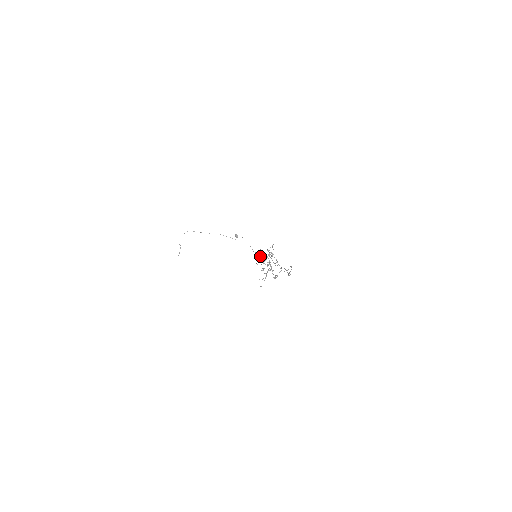
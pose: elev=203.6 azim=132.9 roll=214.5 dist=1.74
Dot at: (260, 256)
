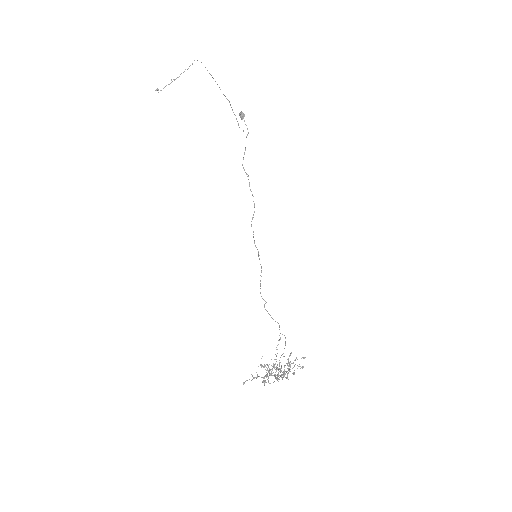
Dot at: (276, 347)
